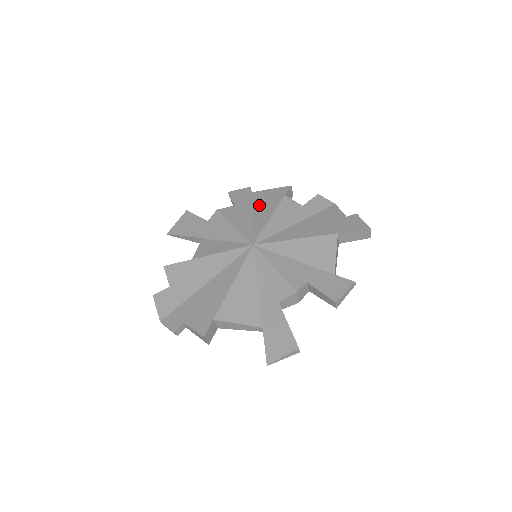
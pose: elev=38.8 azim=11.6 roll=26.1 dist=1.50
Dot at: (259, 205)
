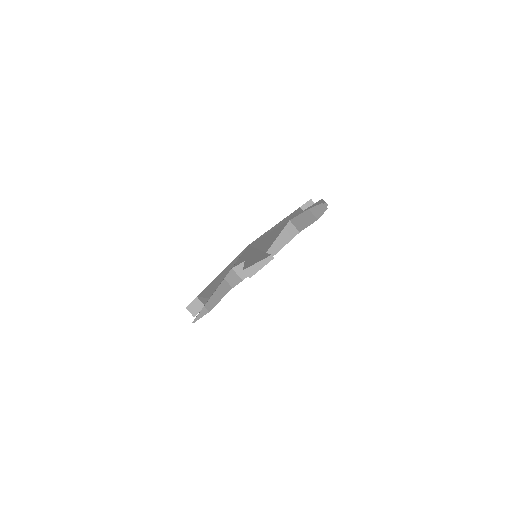
Dot at: occluded
